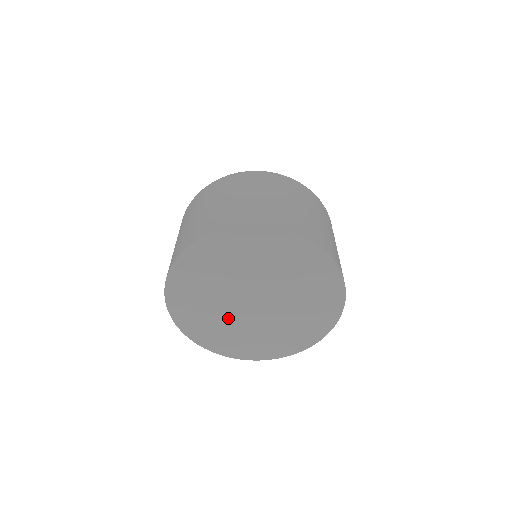
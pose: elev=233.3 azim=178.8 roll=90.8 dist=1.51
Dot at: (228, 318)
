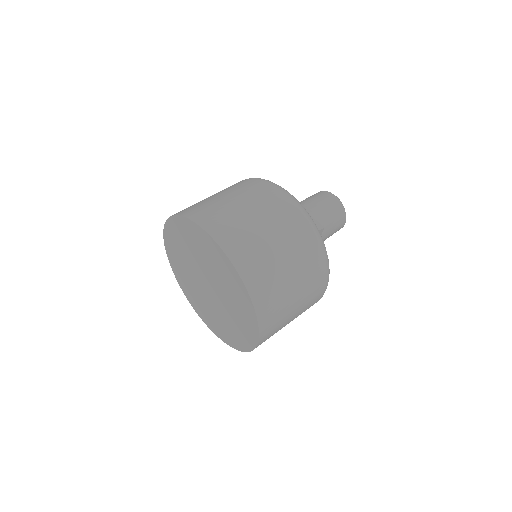
Dot at: (193, 281)
